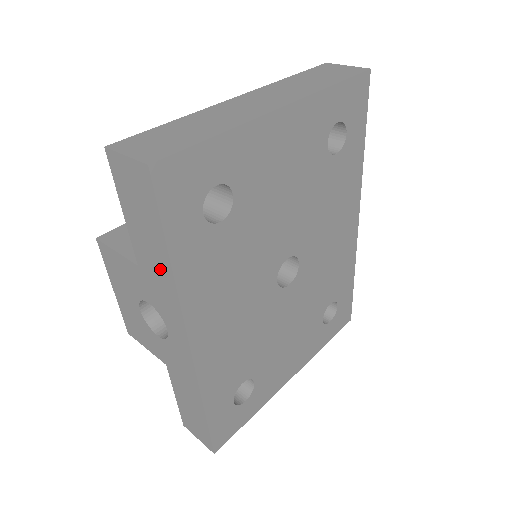
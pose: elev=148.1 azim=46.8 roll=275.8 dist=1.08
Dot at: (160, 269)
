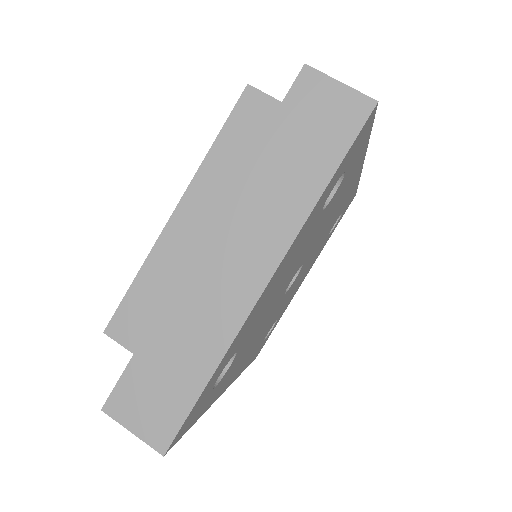
Dot at: occluded
